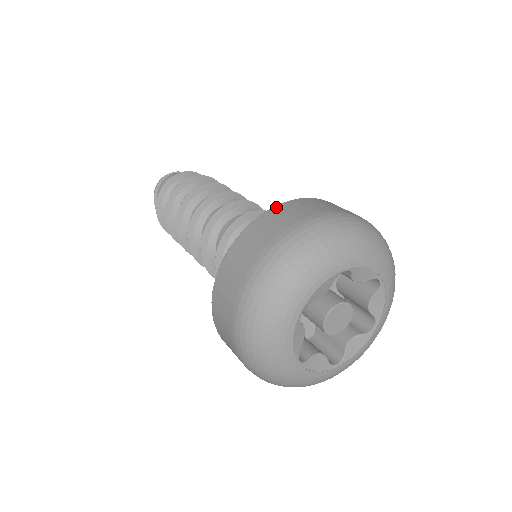
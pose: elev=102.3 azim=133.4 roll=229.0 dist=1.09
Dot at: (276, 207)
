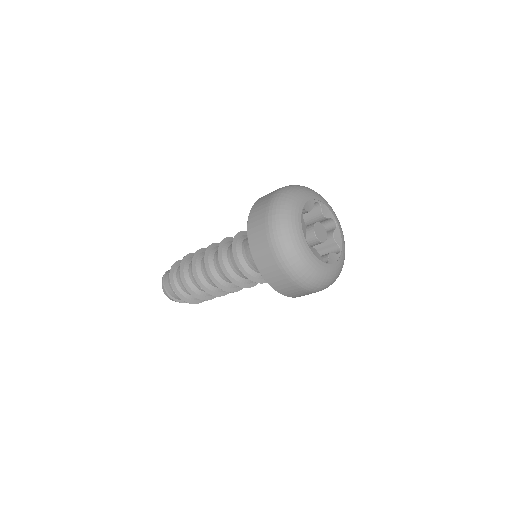
Dot at: (249, 219)
